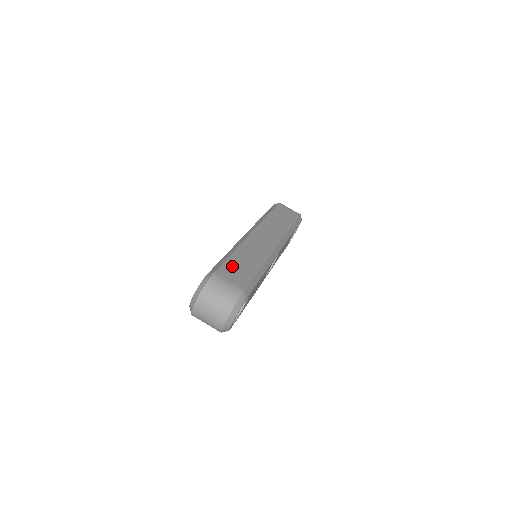
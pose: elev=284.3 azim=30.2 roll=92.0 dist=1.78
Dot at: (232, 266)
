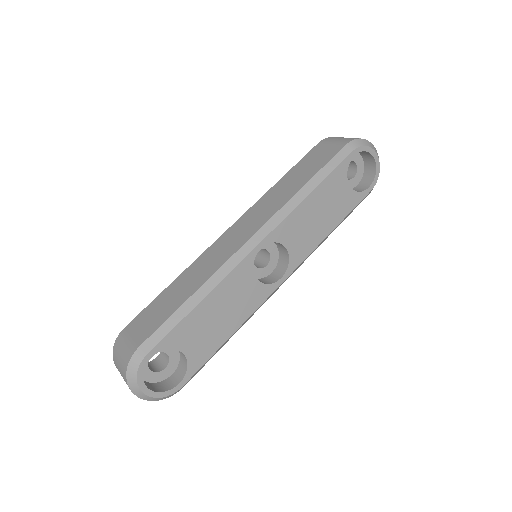
Dot at: (152, 309)
